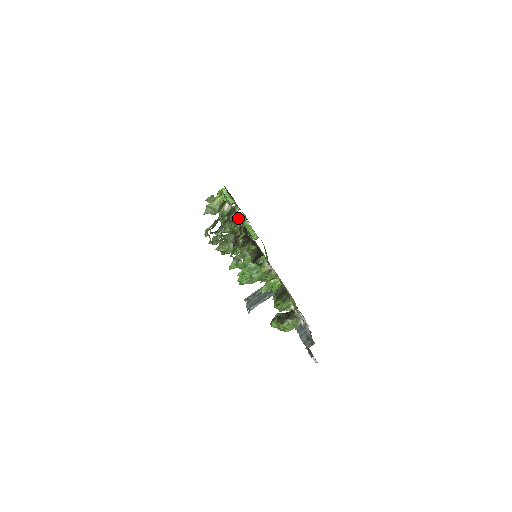
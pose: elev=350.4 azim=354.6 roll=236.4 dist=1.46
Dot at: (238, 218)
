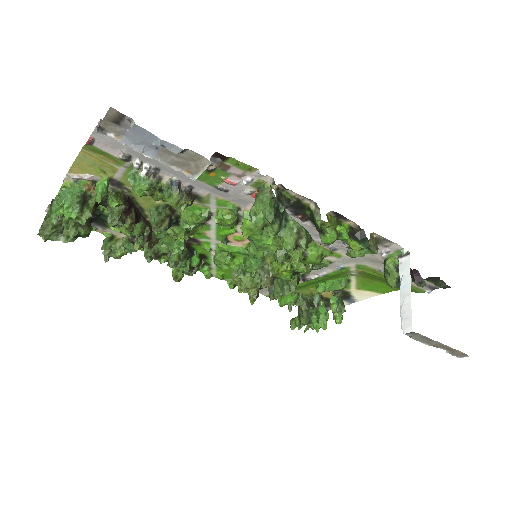
Dot at: occluded
